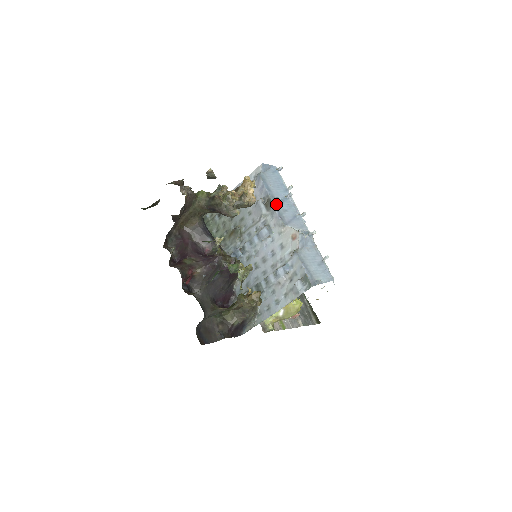
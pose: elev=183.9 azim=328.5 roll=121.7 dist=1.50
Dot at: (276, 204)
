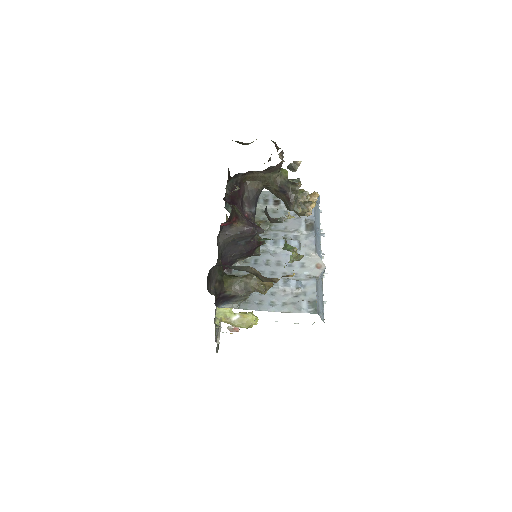
Dot at: (316, 232)
